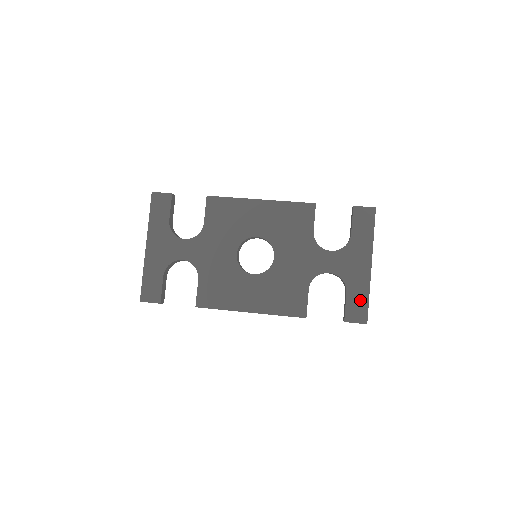
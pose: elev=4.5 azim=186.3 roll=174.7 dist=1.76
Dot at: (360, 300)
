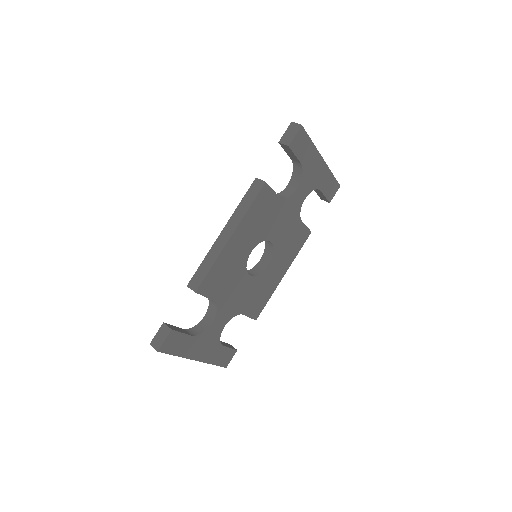
Dot at: (330, 183)
